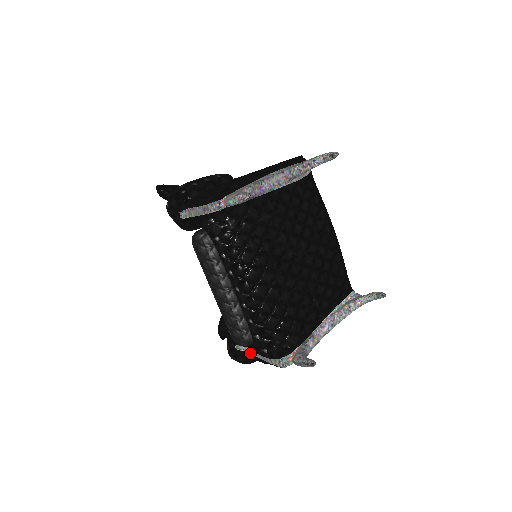
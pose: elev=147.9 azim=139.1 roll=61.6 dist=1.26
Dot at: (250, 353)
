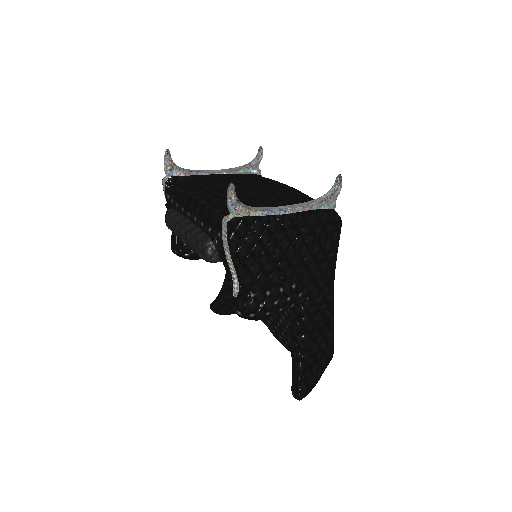
Dot at: (238, 281)
